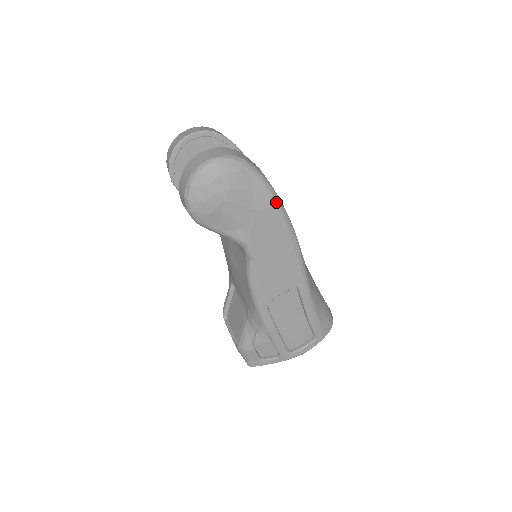
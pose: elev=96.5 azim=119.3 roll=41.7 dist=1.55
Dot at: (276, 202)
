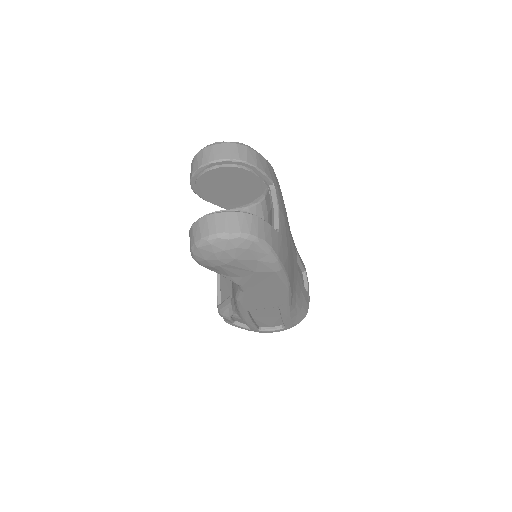
Dot at: (277, 269)
